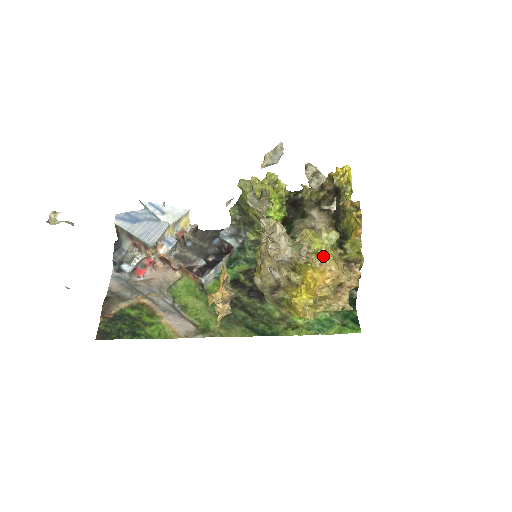
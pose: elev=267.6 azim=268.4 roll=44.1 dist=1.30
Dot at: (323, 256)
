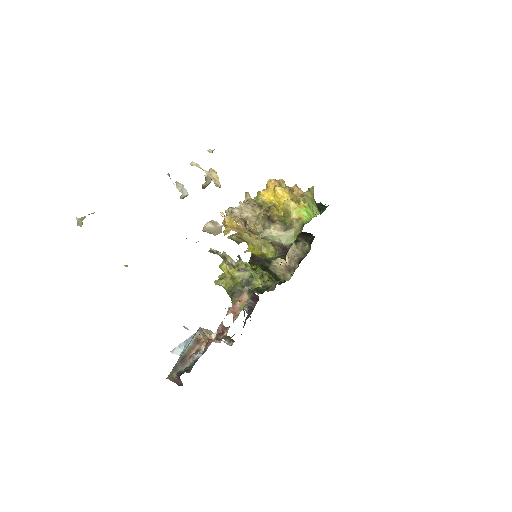
Dot at: occluded
